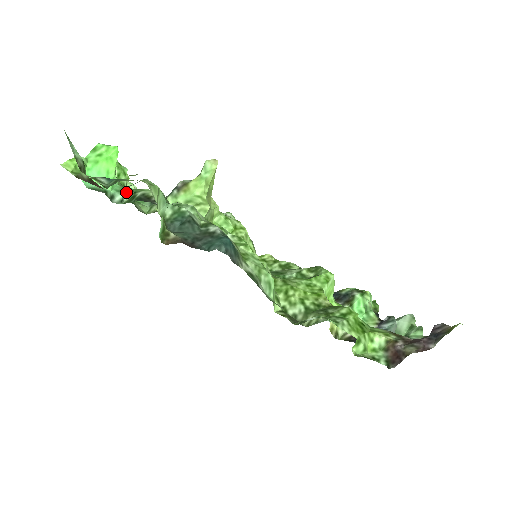
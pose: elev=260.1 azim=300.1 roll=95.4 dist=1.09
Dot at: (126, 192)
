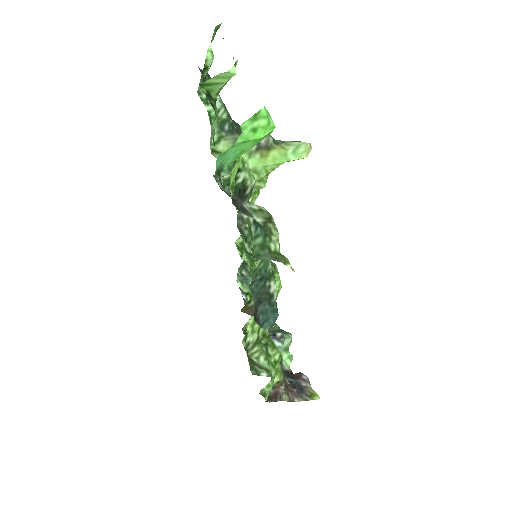
Dot at: occluded
